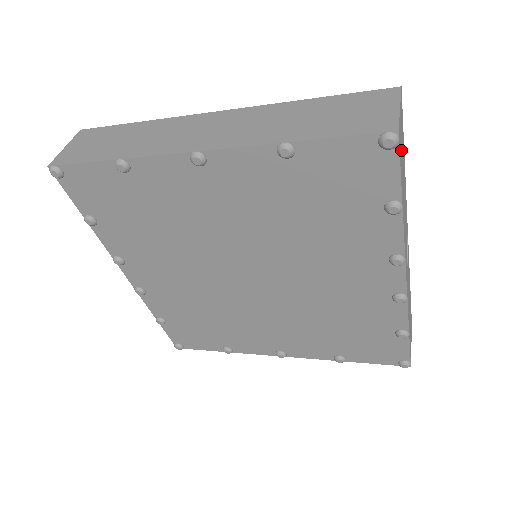
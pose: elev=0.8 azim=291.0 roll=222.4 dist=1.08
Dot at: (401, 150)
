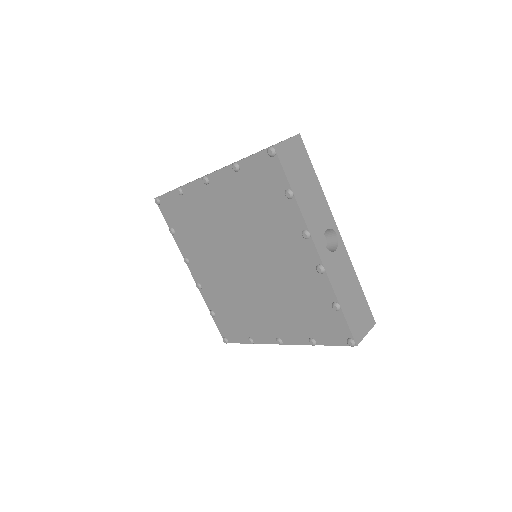
Dot at: (292, 162)
